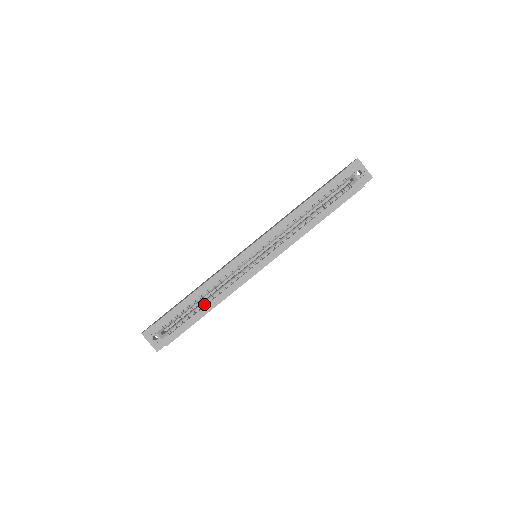
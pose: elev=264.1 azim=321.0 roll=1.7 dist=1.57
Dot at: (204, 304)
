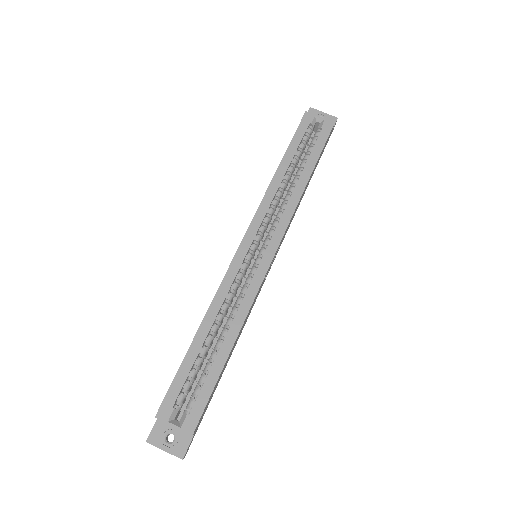
Dot at: (219, 343)
